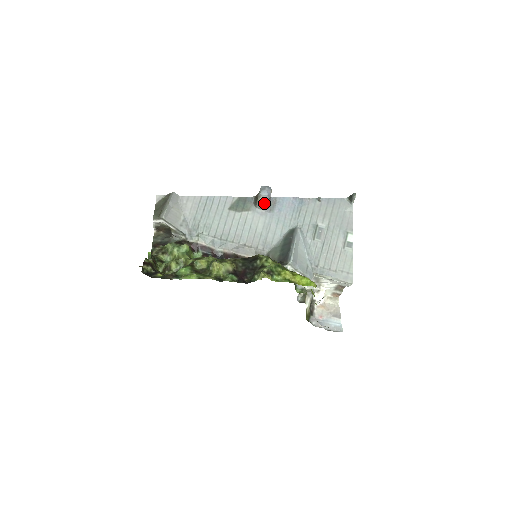
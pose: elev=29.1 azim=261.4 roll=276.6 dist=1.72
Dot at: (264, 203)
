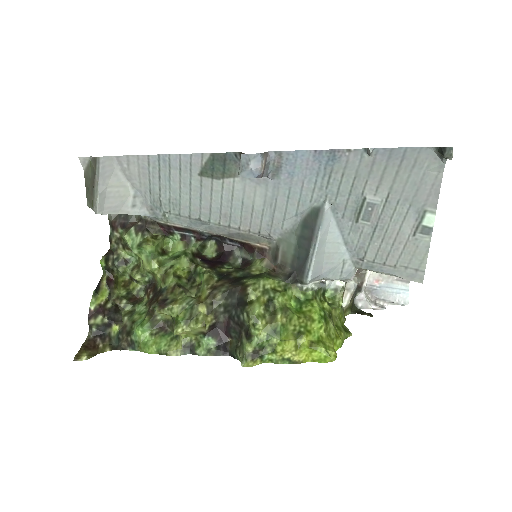
Dot at: occluded
